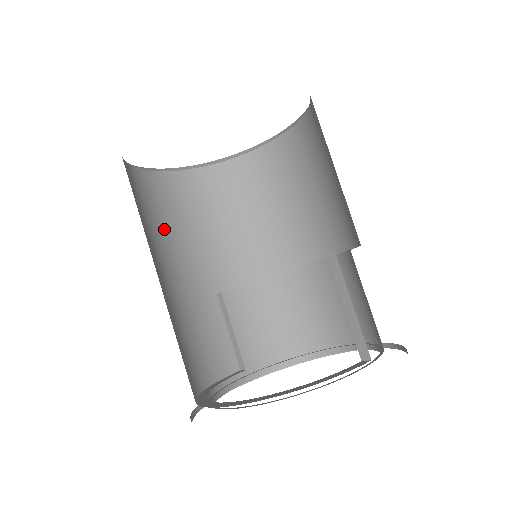
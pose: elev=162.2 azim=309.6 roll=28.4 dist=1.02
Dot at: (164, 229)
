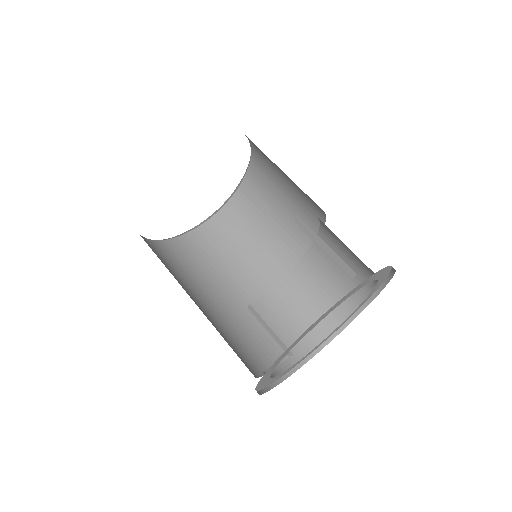
Dot at: (188, 274)
